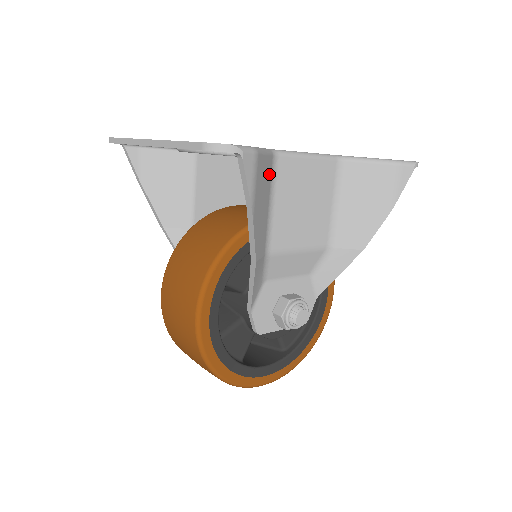
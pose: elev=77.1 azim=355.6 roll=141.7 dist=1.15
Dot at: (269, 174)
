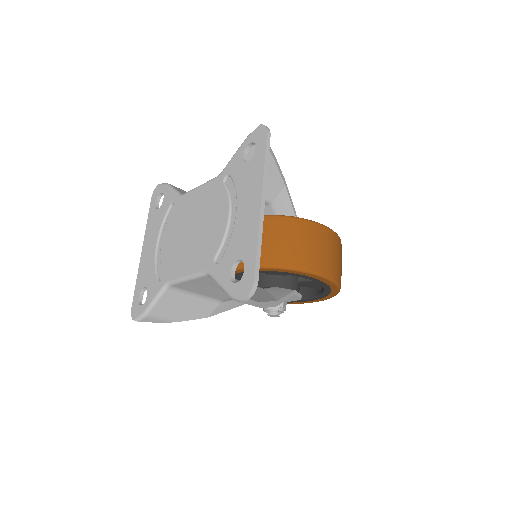
Dot at: (175, 295)
